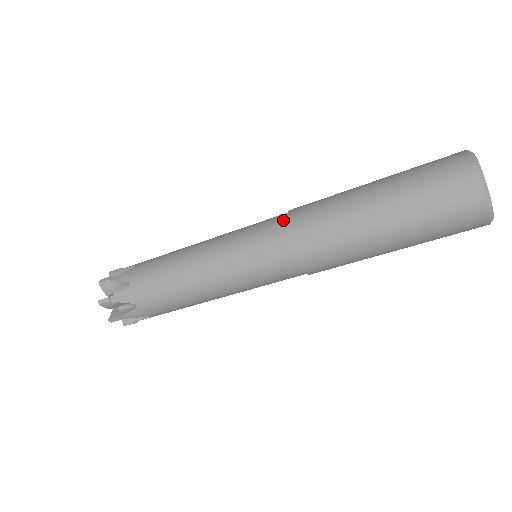
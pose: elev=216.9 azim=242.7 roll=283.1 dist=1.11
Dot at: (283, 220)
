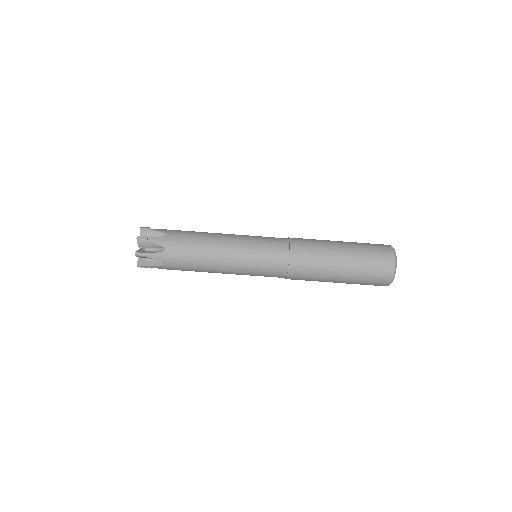
Dot at: occluded
